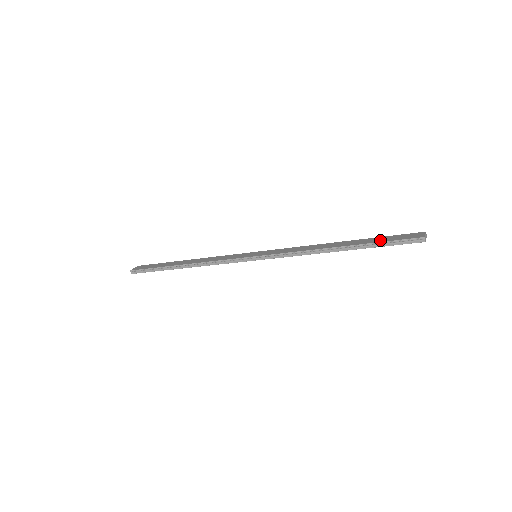
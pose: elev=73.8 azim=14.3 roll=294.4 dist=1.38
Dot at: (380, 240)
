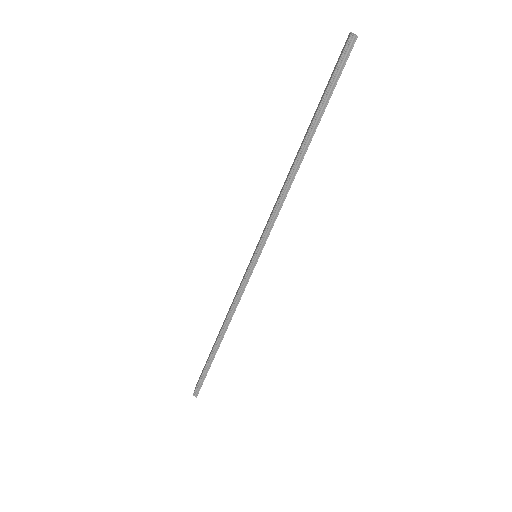
Dot at: (322, 96)
